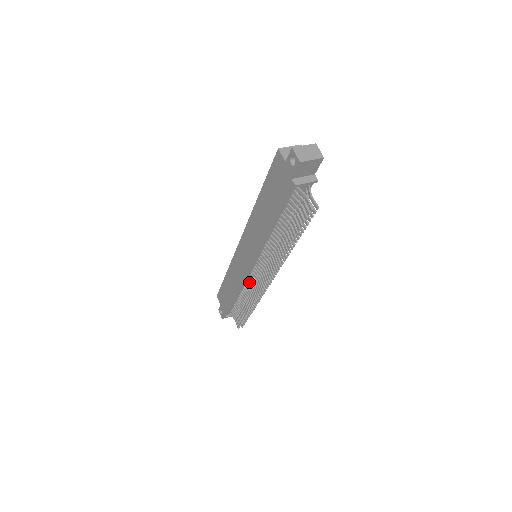
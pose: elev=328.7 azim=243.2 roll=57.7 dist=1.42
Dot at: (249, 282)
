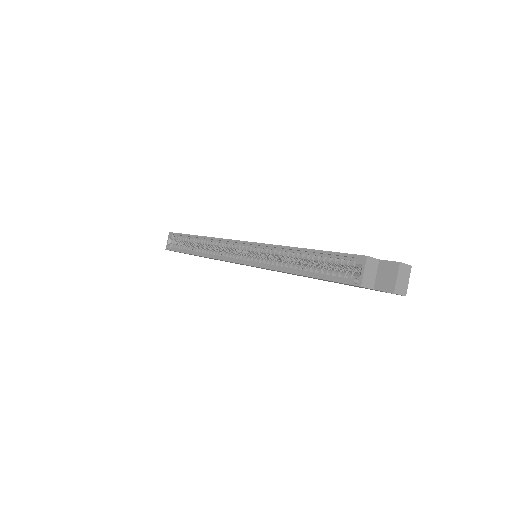
Dot at: occluded
